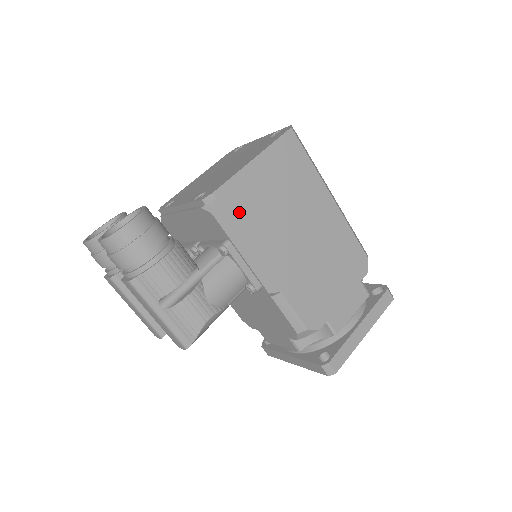
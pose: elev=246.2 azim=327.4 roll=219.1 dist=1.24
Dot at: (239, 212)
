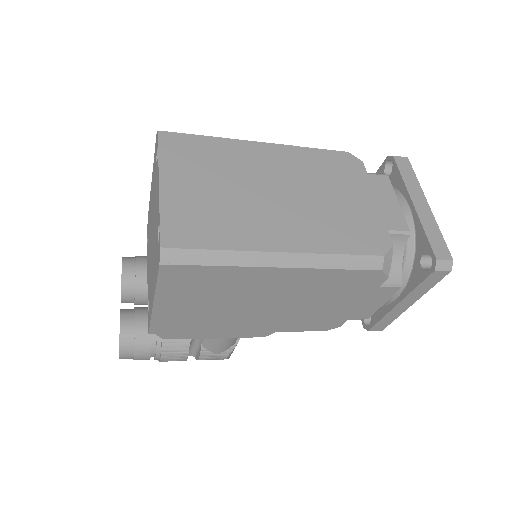
Dot at: (184, 328)
